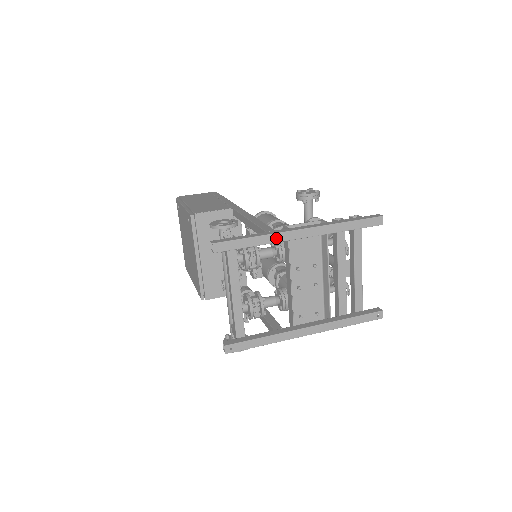
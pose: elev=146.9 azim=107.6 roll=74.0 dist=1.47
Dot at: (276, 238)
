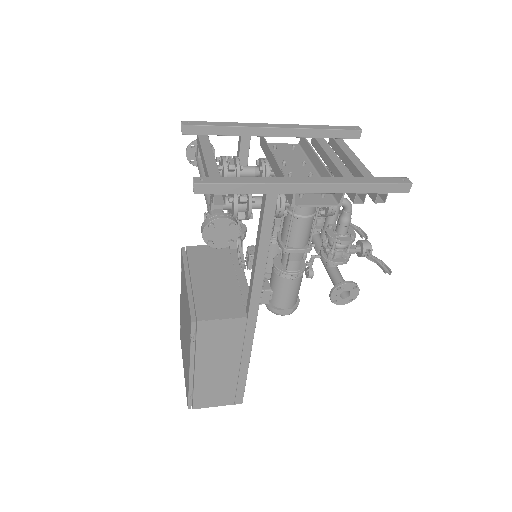
Dot at: (248, 125)
